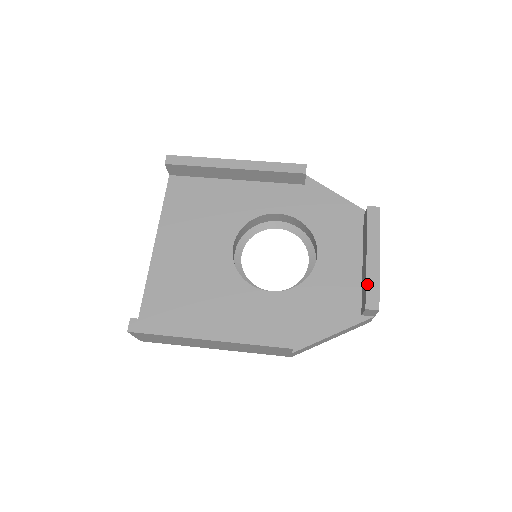
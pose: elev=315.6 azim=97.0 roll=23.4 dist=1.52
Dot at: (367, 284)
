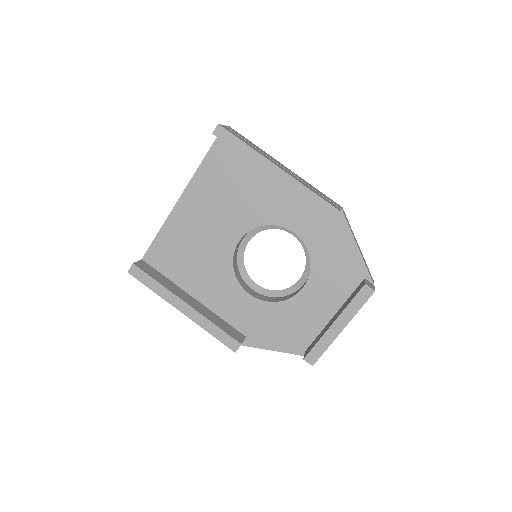
Dot at: (317, 344)
